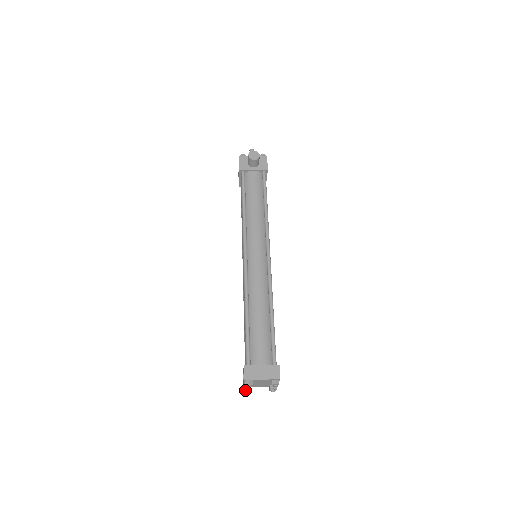
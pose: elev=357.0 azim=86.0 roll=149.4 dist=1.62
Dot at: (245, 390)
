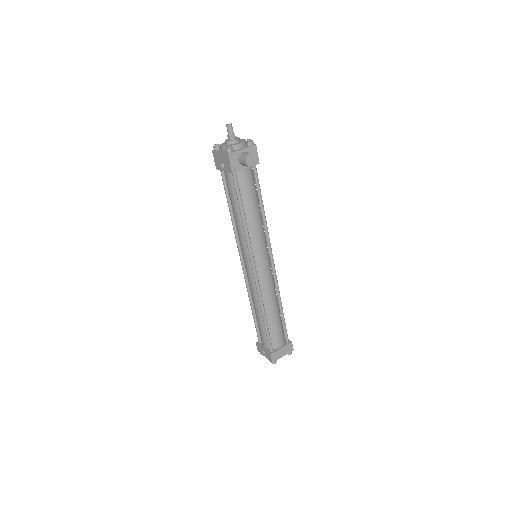
Dot at: occluded
